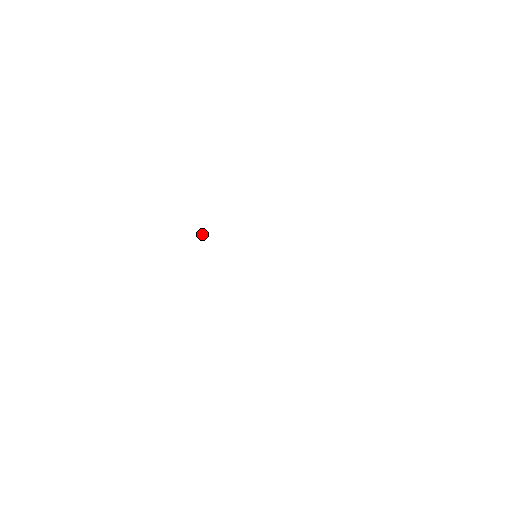
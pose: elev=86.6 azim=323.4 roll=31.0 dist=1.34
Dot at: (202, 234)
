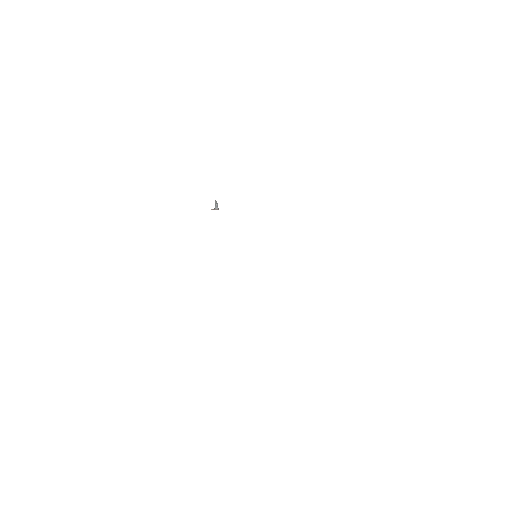
Dot at: occluded
